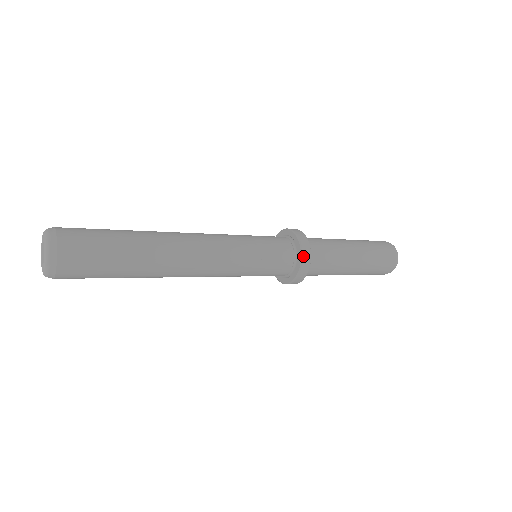
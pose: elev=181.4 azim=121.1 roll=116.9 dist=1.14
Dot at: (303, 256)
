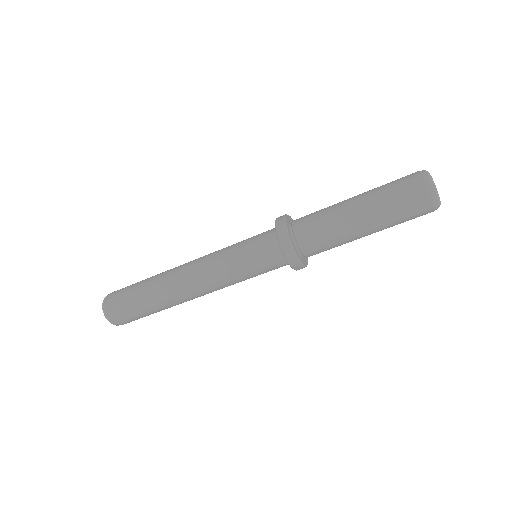
Dot at: (282, 248)
